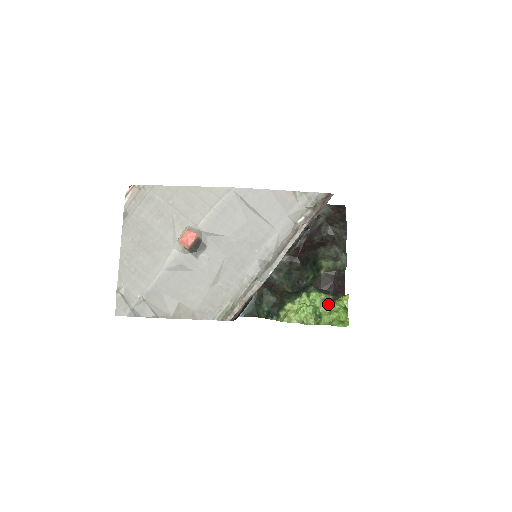
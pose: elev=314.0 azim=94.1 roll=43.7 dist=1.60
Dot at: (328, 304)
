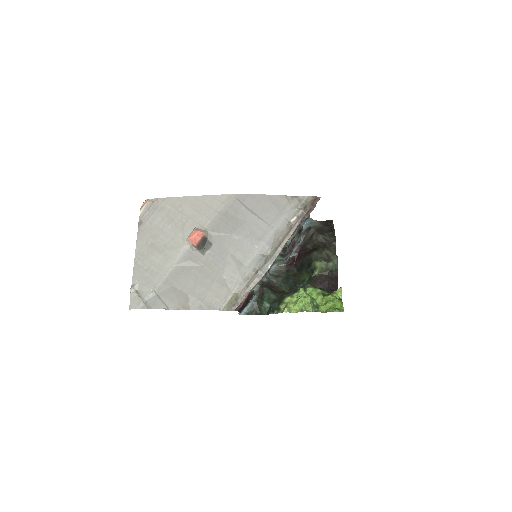
Dot at: (324, 296)
